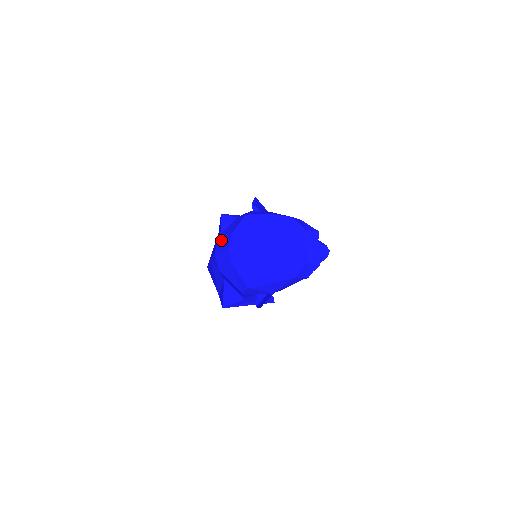
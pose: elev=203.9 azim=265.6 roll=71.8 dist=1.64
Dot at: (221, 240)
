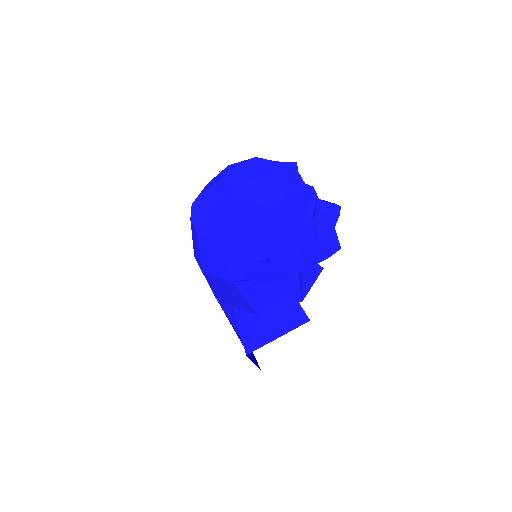
Dot at: occluded
